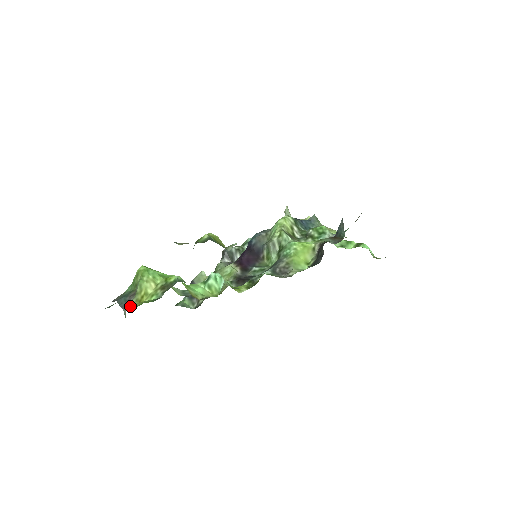
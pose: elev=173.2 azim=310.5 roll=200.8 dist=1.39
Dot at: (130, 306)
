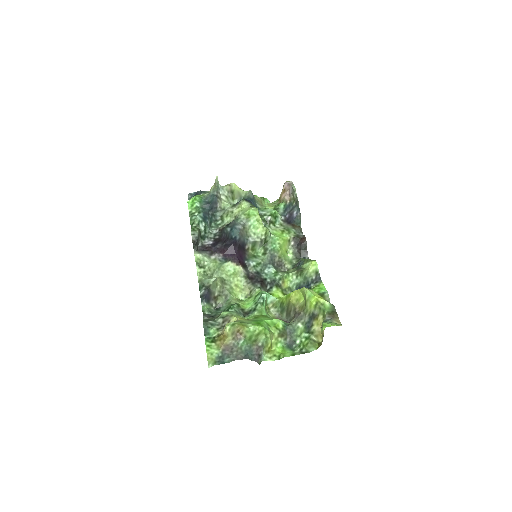
Dot at: (268, 359)
